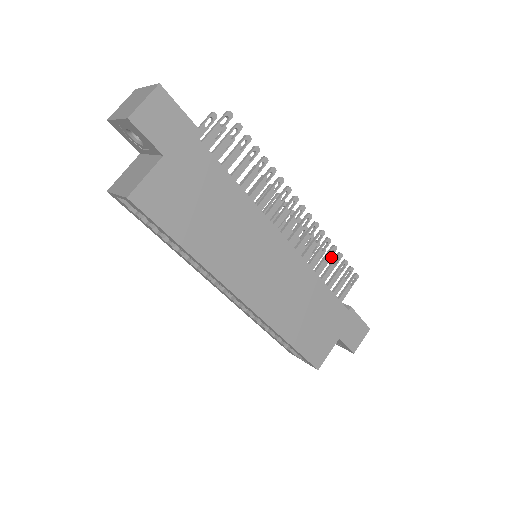
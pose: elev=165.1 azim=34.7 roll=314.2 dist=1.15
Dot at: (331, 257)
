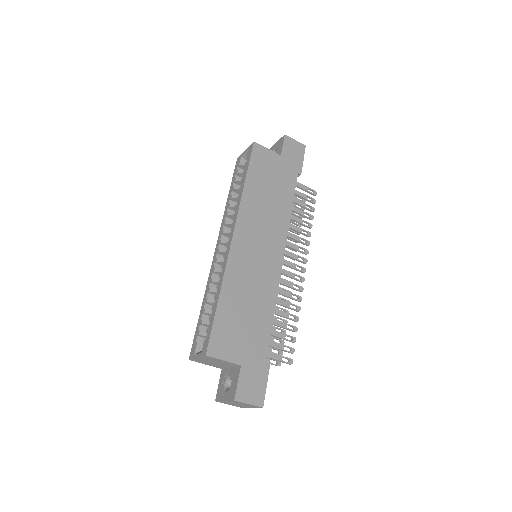
Dot at: occluded
